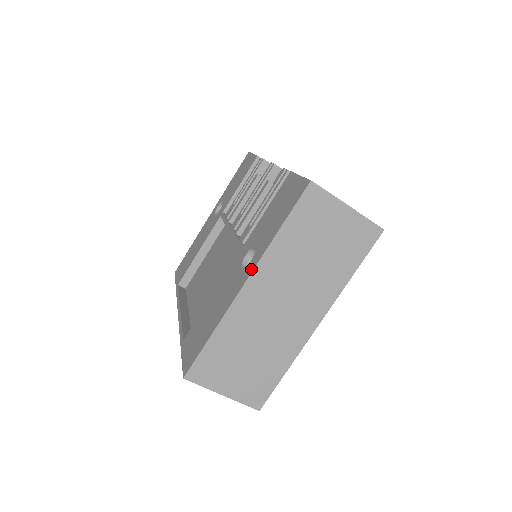
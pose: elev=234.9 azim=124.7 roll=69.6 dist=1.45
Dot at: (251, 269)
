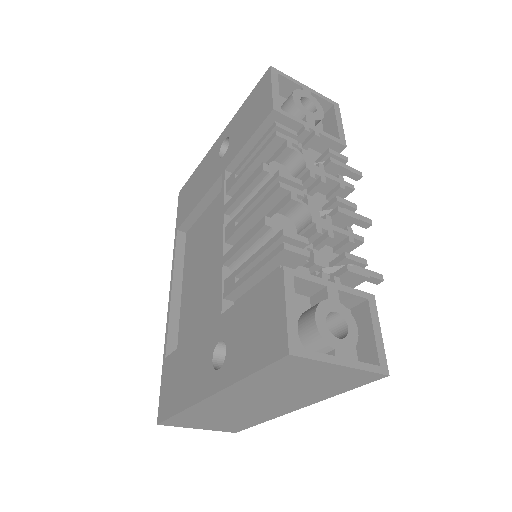
Dot at: (216, 387)
